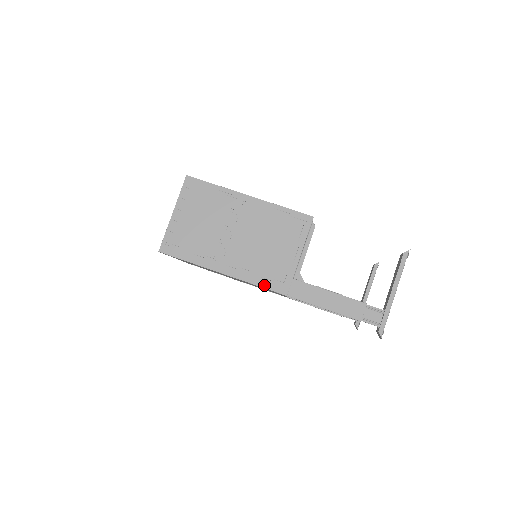
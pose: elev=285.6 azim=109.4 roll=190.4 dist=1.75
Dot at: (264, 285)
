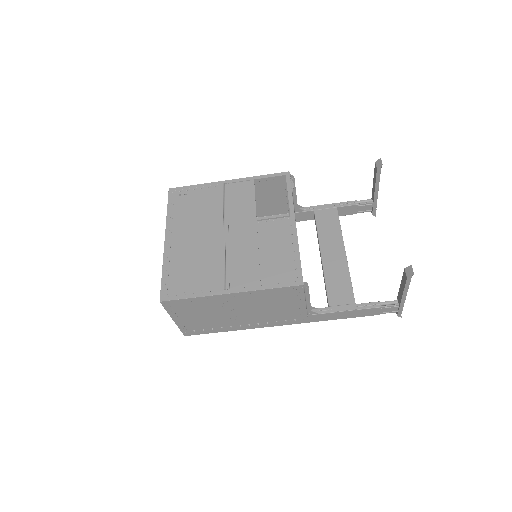
Dot at: (285, 324)
